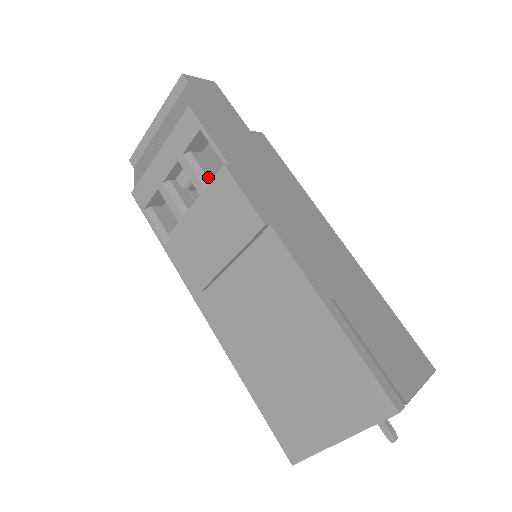
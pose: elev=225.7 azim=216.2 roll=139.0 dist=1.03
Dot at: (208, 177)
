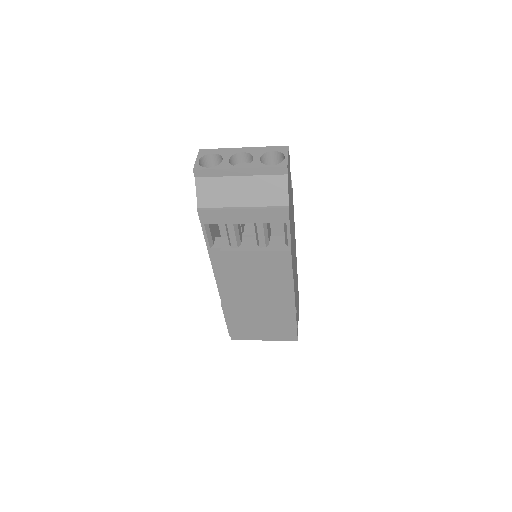
Dot at: (268, 236)
